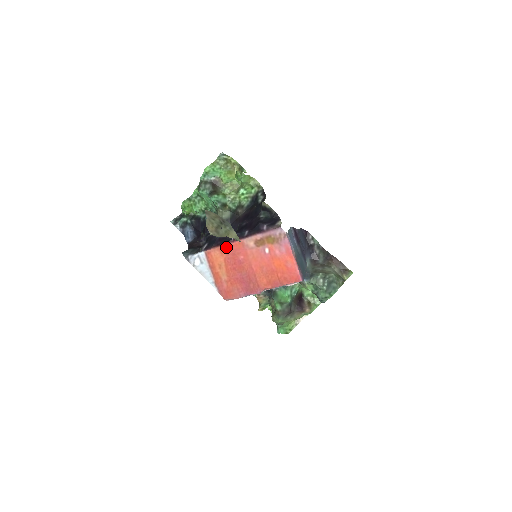
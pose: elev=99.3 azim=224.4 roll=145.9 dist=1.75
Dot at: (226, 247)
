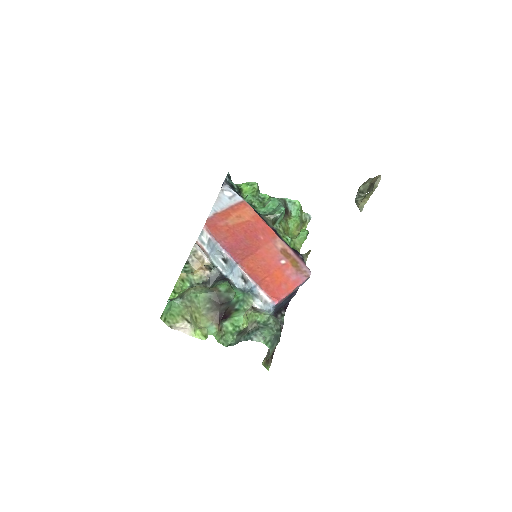
Dot at: (263, 221)
